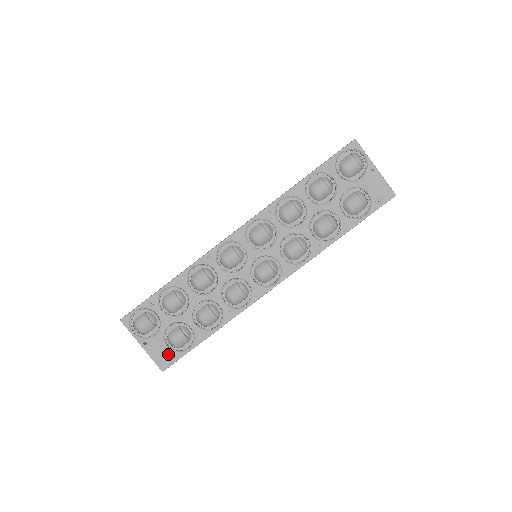
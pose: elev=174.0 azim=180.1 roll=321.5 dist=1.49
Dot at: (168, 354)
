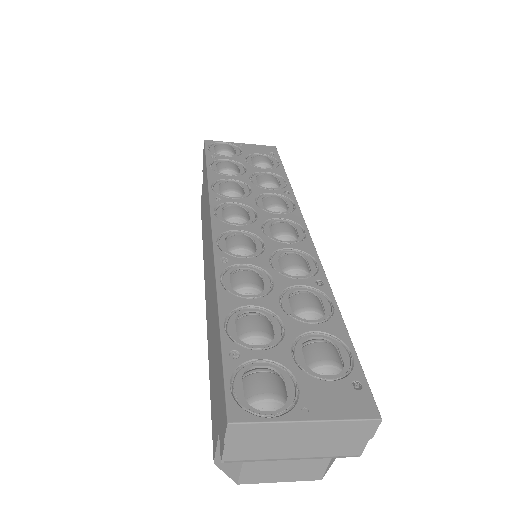
Dot at: (347, 388)
